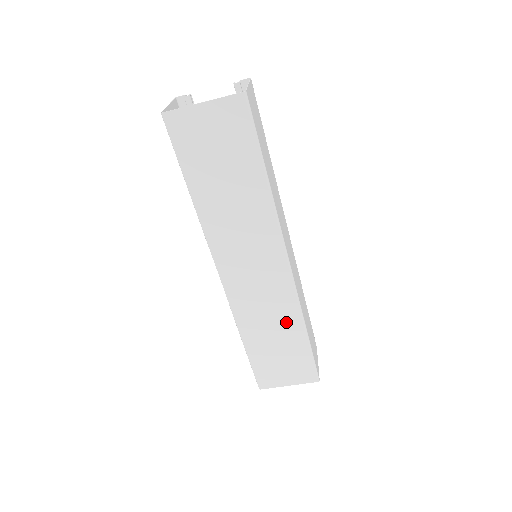
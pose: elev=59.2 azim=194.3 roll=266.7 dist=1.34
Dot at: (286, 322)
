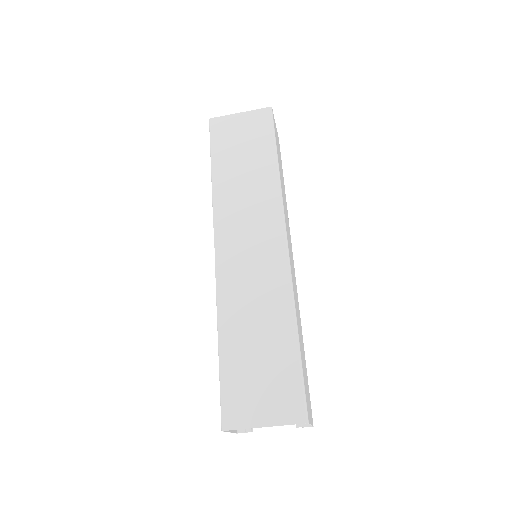
Dot at: (274, 313)
